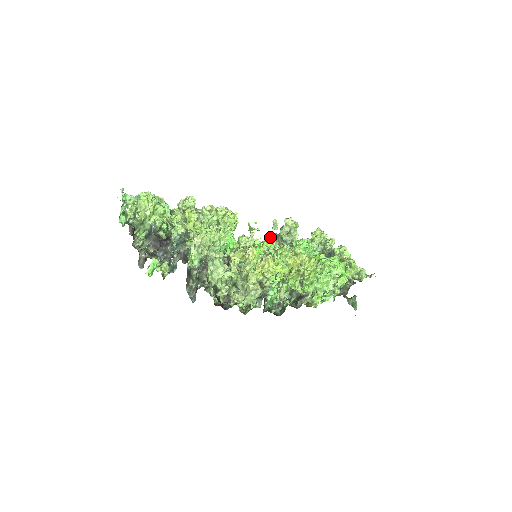
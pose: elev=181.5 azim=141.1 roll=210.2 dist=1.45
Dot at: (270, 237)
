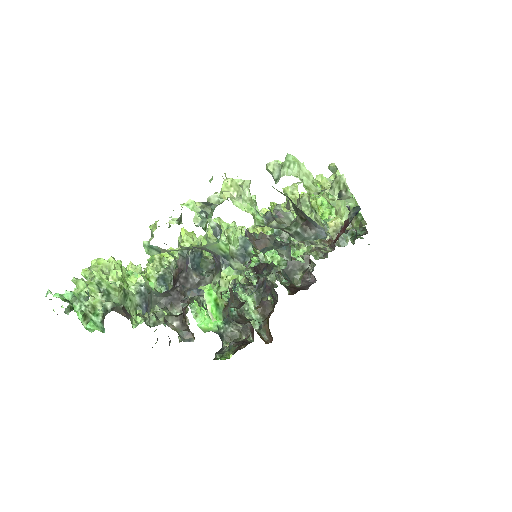
Dot at: occluded
